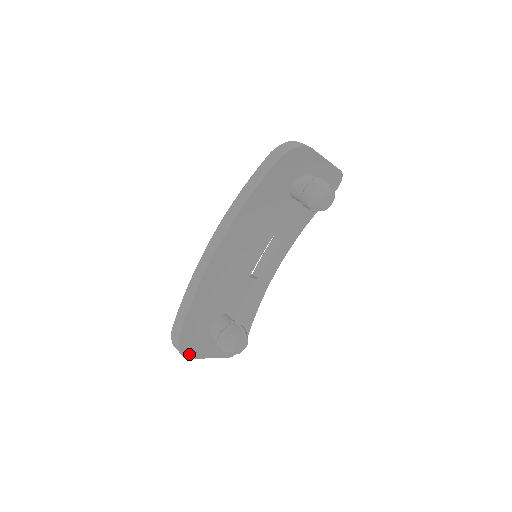
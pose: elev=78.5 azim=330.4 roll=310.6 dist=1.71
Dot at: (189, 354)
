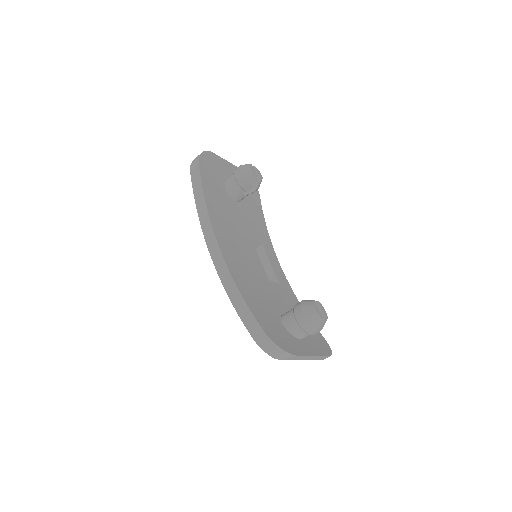
Dot at: (291, 352)
